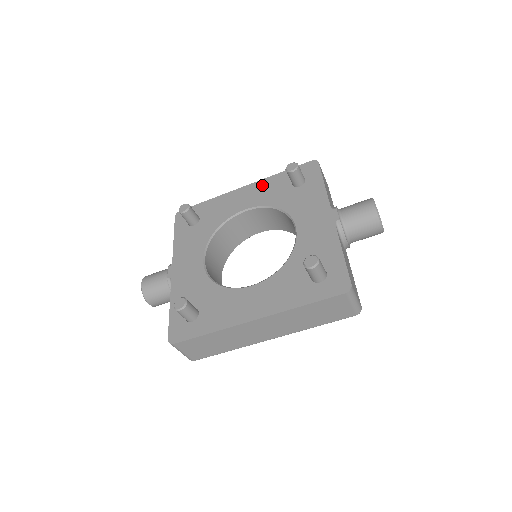
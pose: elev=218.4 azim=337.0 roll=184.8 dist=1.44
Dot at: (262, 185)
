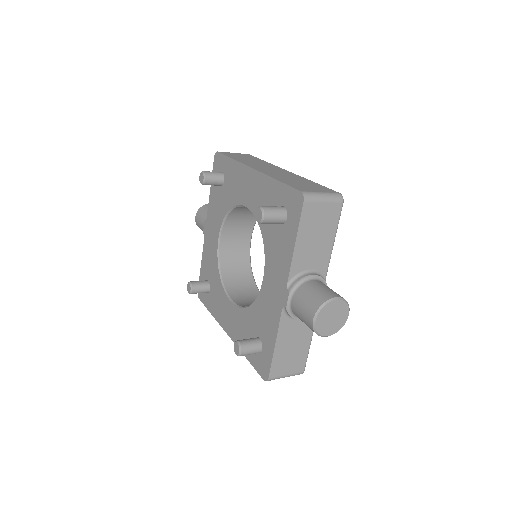
Dot at: (262, 184)
